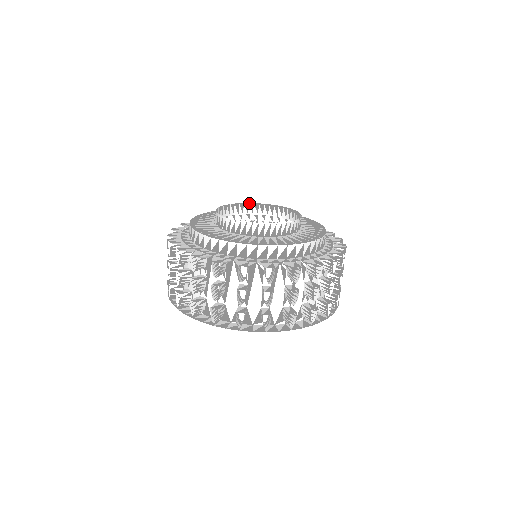
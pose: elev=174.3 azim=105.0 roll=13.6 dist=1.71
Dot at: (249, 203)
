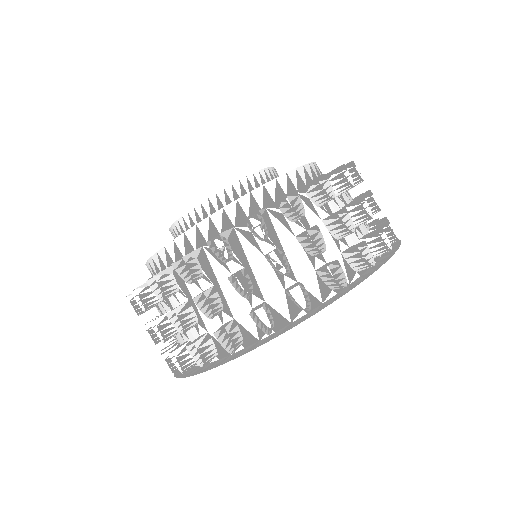
Dot at: occluded
